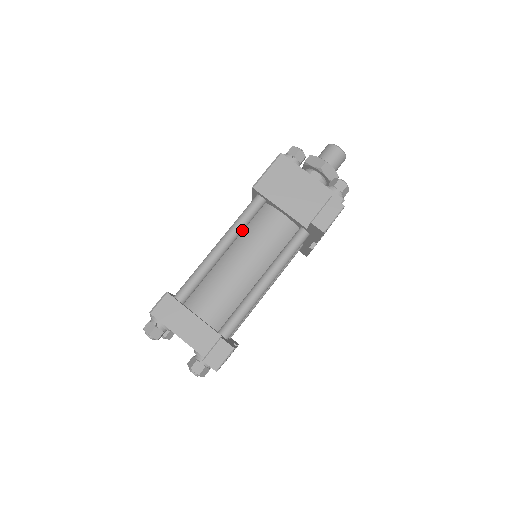
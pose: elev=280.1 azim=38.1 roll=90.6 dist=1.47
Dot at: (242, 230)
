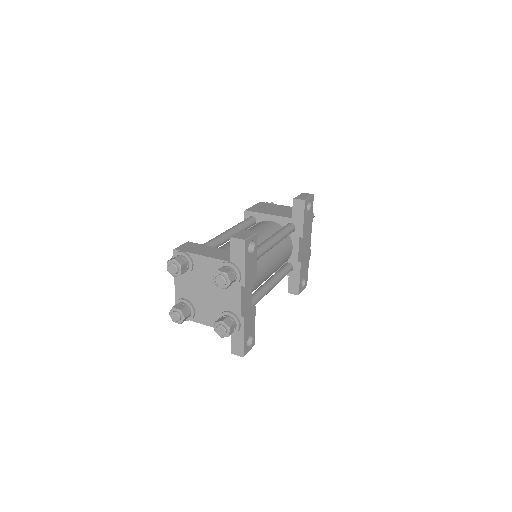
Dot at: (242, 229)
